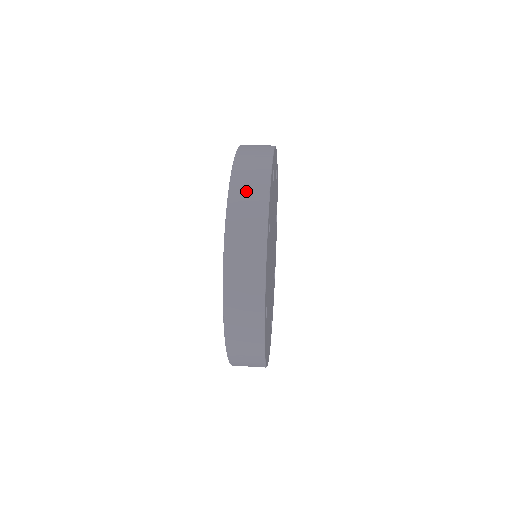
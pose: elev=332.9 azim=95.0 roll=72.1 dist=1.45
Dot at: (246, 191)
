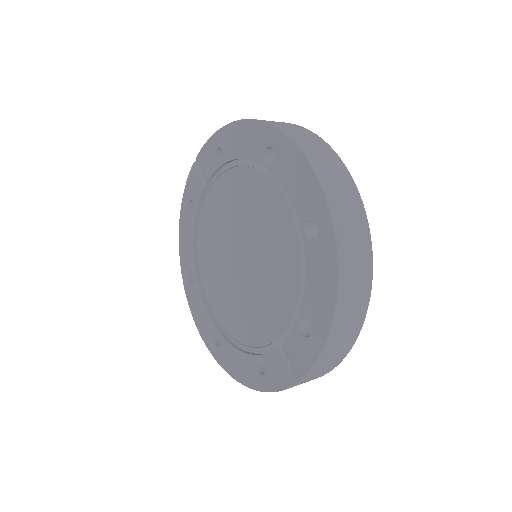
Dot at: occluded
